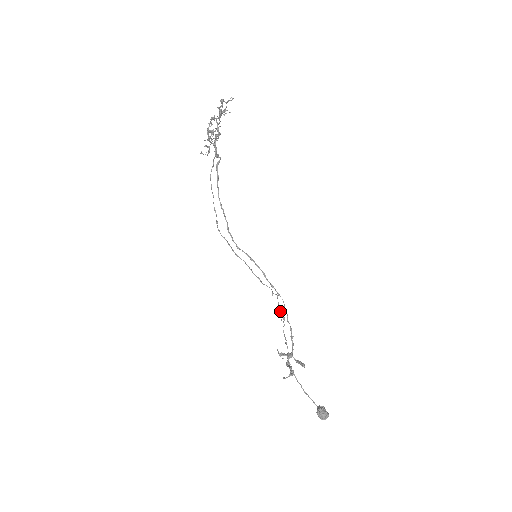
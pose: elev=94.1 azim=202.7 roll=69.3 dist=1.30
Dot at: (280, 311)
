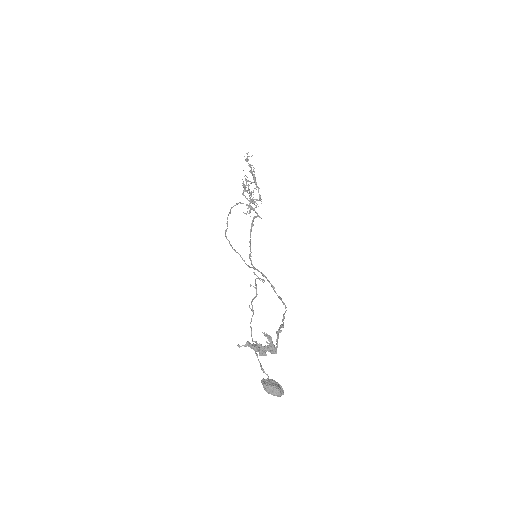
Dot at: (255, 282)
